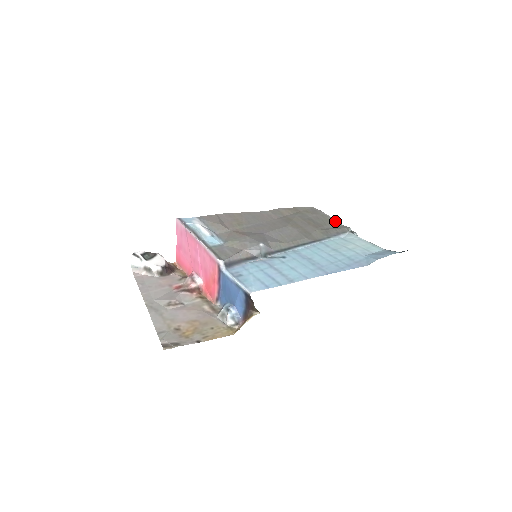
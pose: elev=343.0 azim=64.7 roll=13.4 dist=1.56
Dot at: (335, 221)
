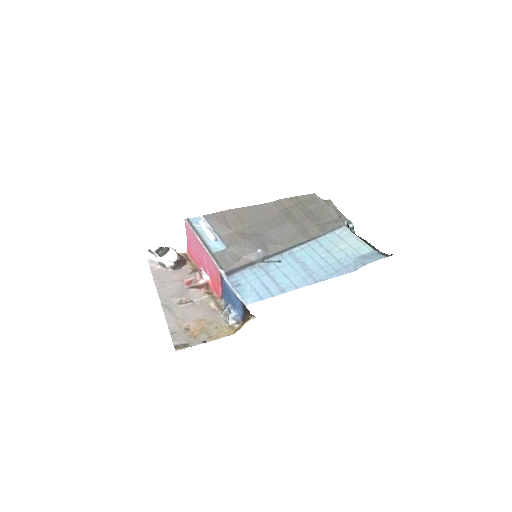
Dot at: (333, 213)
